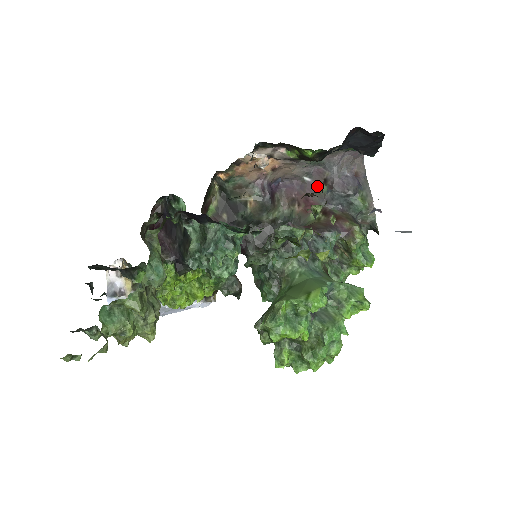
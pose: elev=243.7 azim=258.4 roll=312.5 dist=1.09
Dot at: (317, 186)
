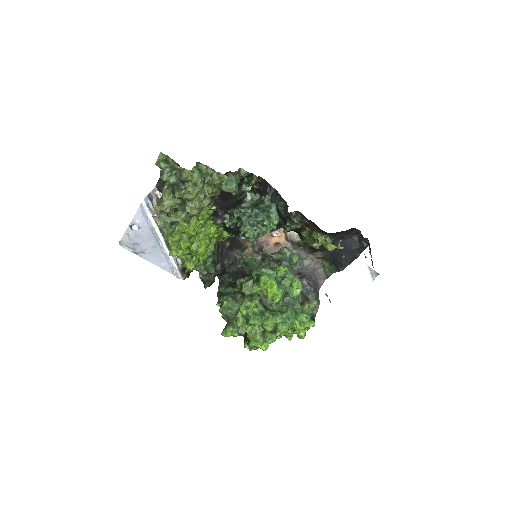
Dot at: occluded
